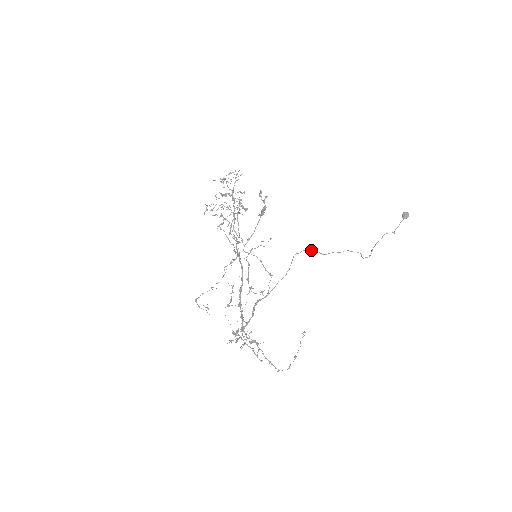
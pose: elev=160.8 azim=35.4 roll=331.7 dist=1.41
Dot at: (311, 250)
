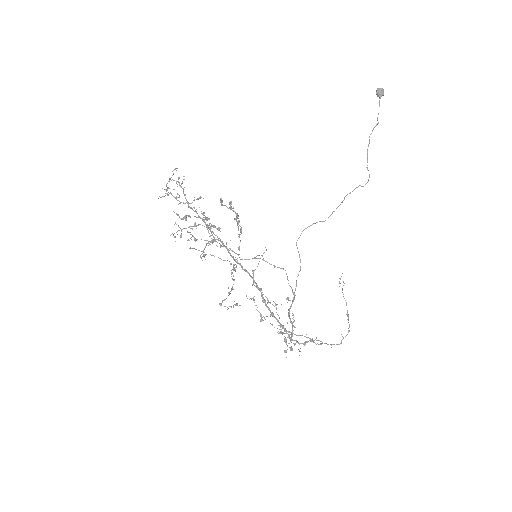
Dot at: occluded
